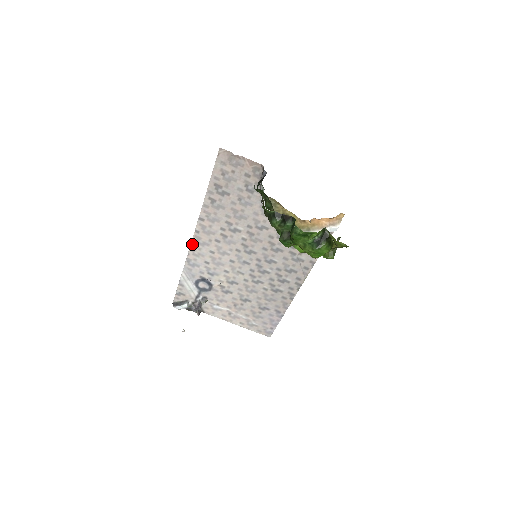
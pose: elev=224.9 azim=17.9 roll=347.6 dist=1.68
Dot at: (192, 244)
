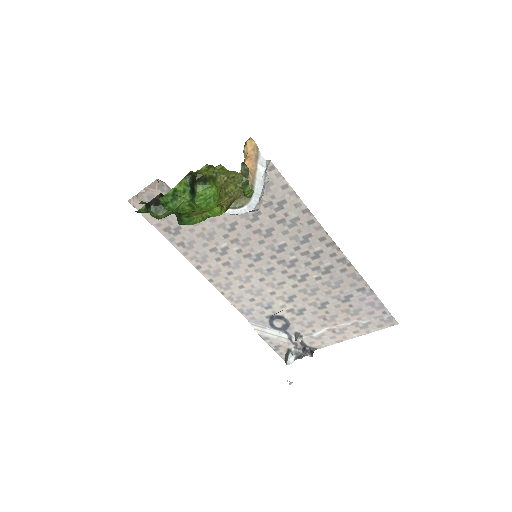
Dot at: (223, 295)
